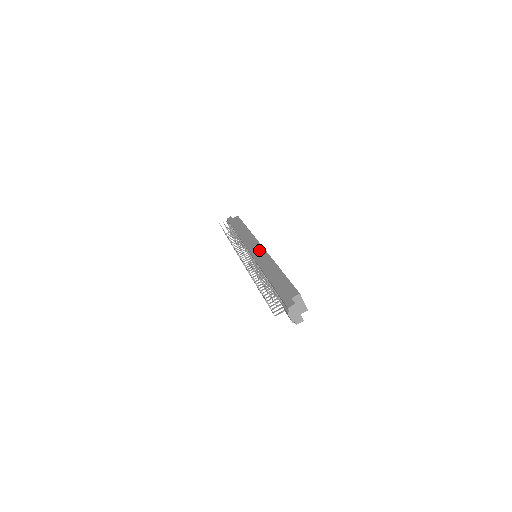
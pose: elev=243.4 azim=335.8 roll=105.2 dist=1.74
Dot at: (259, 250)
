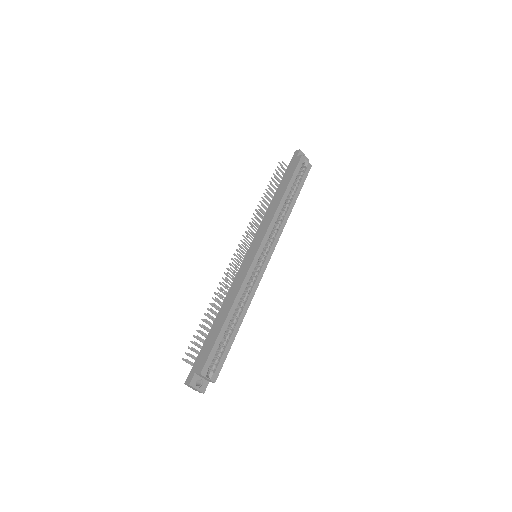
Dot at: (250, 259)
